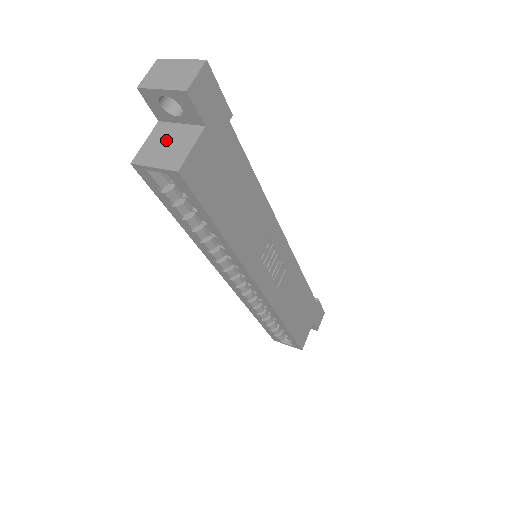
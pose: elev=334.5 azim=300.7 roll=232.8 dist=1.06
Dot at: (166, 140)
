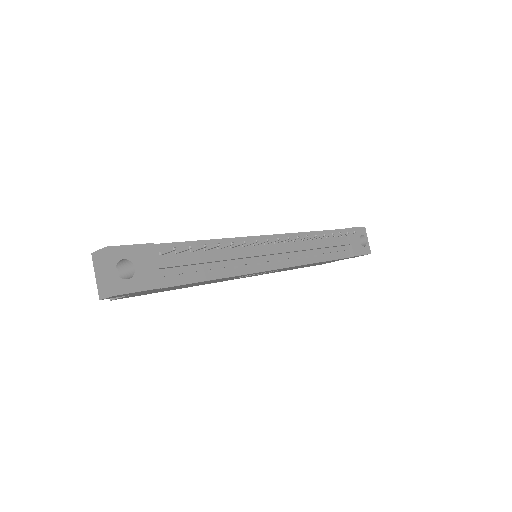
Dot at: (117, 272)
